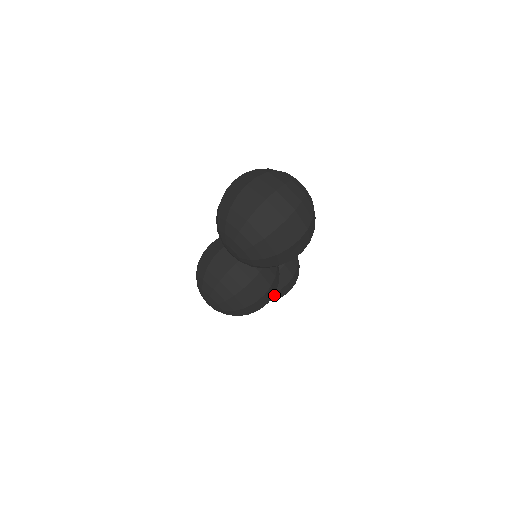
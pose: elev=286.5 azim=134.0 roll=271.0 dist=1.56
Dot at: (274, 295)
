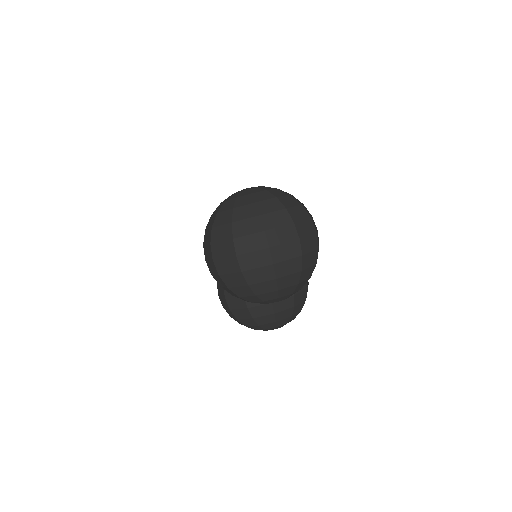
Dot at: occluded
